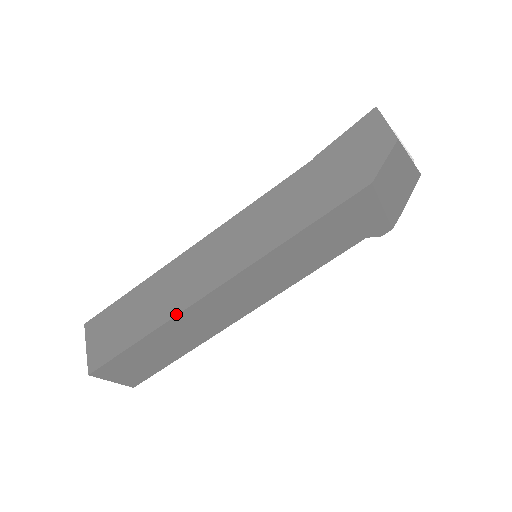
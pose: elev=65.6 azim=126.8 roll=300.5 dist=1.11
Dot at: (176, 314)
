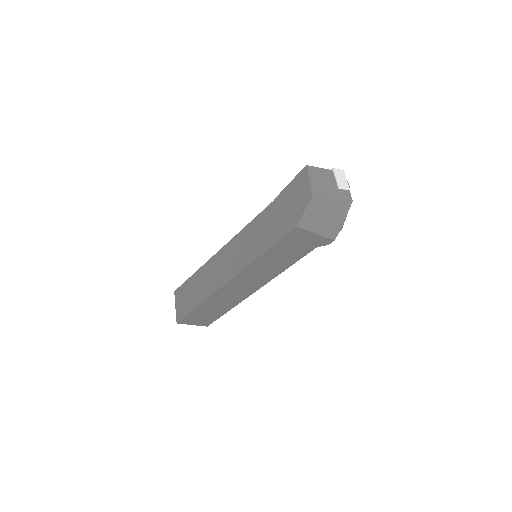
Dot at: (211, 295)
